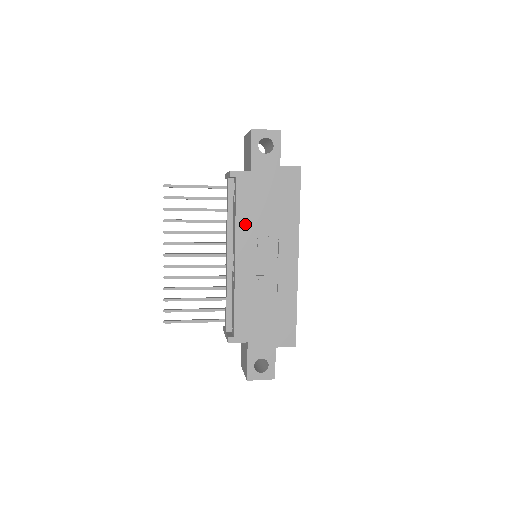
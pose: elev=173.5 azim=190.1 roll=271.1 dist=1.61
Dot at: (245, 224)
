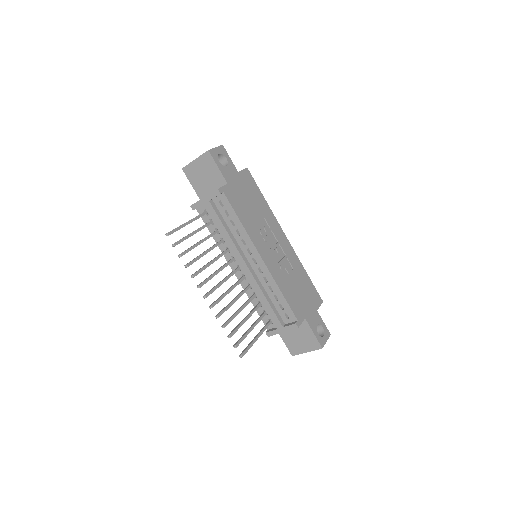
Dot at: (250, 227)
